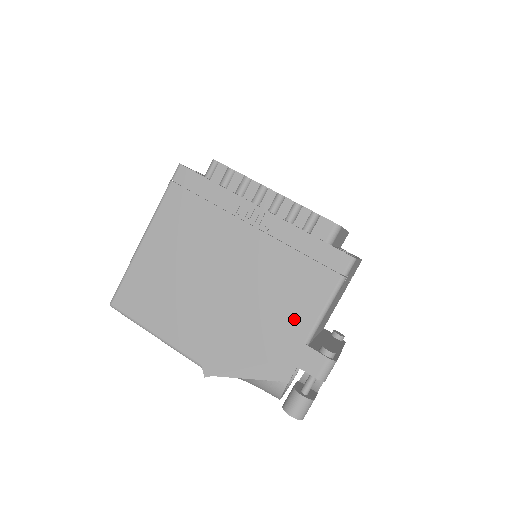
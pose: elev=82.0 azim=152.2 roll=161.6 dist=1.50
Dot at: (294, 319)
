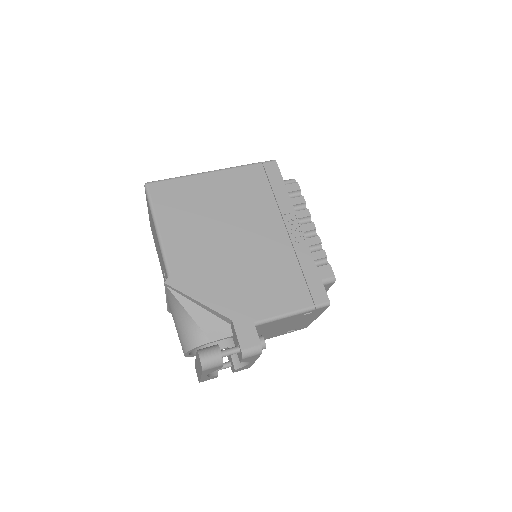
Dot at: (262, 303)
